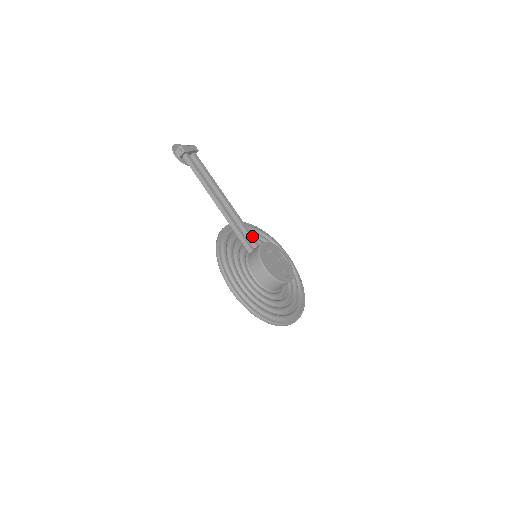
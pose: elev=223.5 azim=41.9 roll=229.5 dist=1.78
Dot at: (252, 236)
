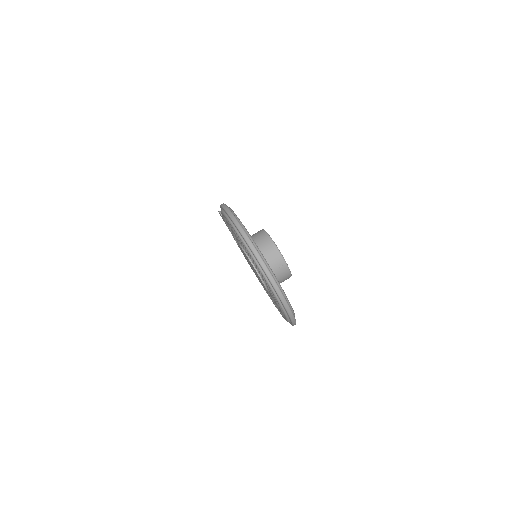
Dot at: occluded
